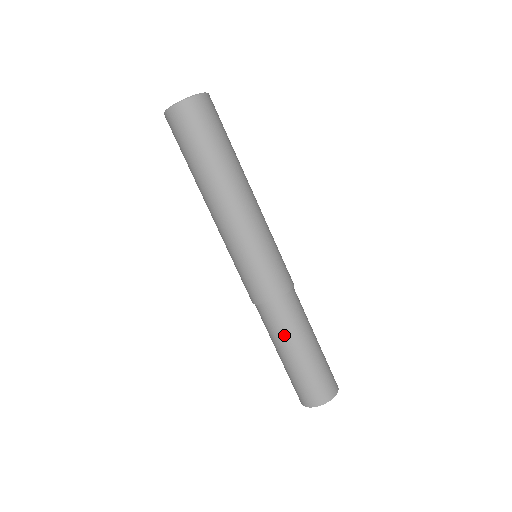
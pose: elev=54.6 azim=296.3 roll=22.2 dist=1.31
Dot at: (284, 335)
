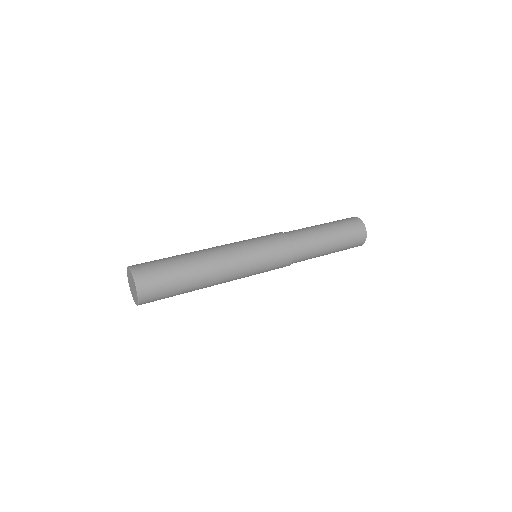
Dot at: (315, 256)
